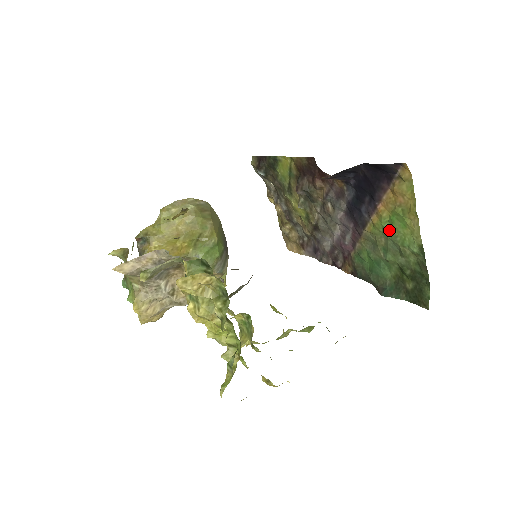
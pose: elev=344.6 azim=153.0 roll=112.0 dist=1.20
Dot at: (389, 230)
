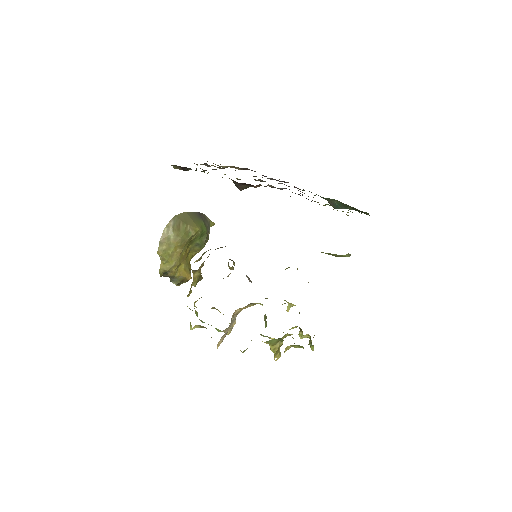
Dot at: occluded
